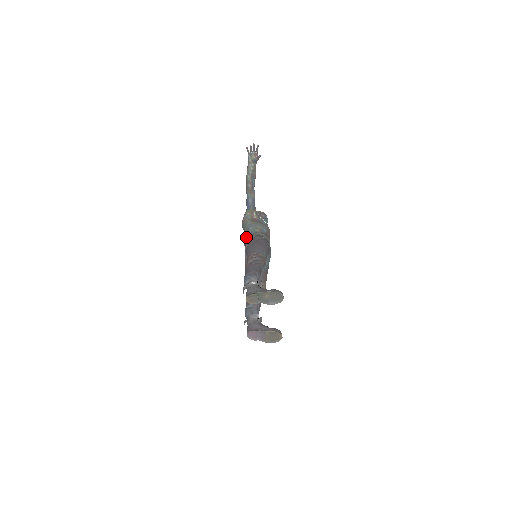
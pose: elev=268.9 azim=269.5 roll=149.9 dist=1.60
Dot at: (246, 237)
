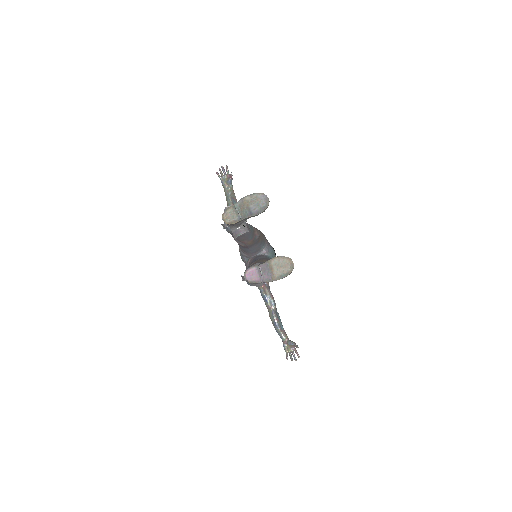
Dot at: occluded
